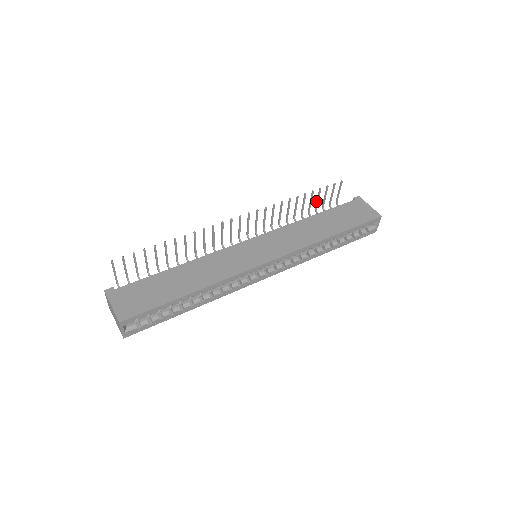
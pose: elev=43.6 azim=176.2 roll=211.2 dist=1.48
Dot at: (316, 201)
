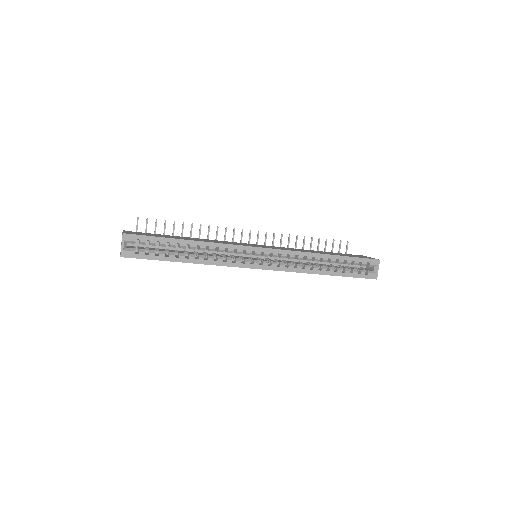
Dot at: occluded
